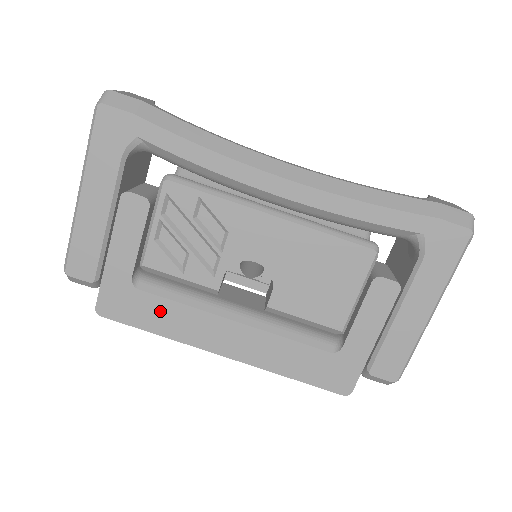
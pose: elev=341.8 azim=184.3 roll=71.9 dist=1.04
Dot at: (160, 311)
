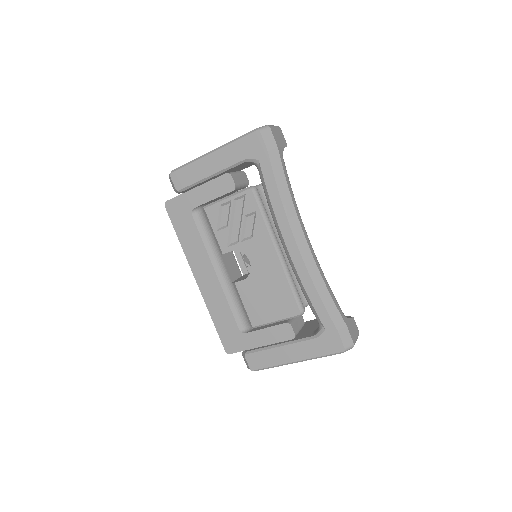
Dot at: (191, 233)
